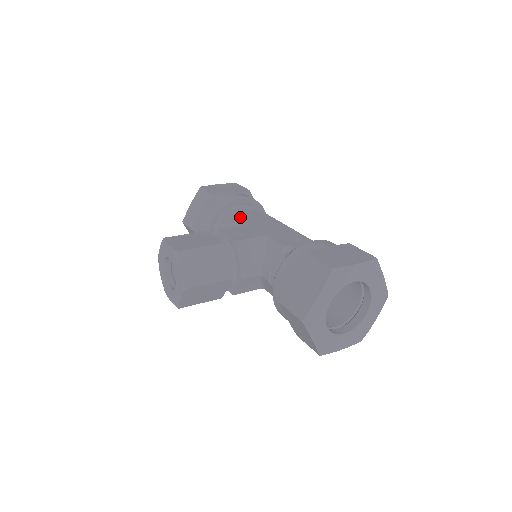
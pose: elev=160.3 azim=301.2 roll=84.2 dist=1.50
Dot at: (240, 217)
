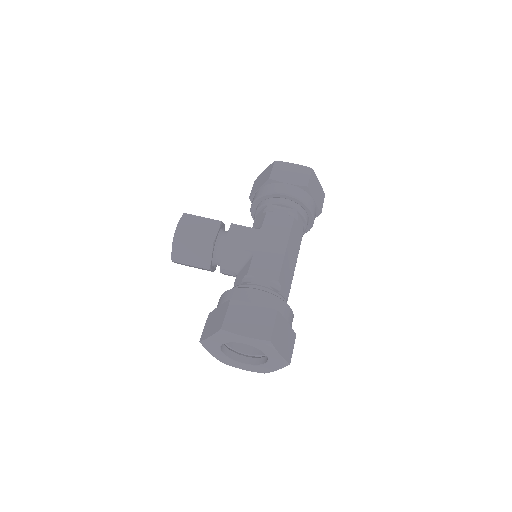
Dot at: (266, 216)
